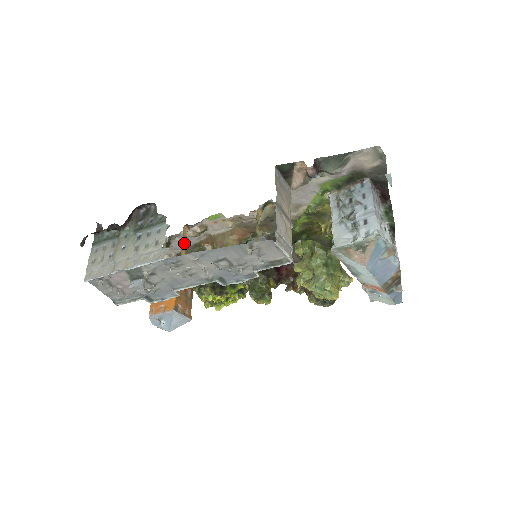
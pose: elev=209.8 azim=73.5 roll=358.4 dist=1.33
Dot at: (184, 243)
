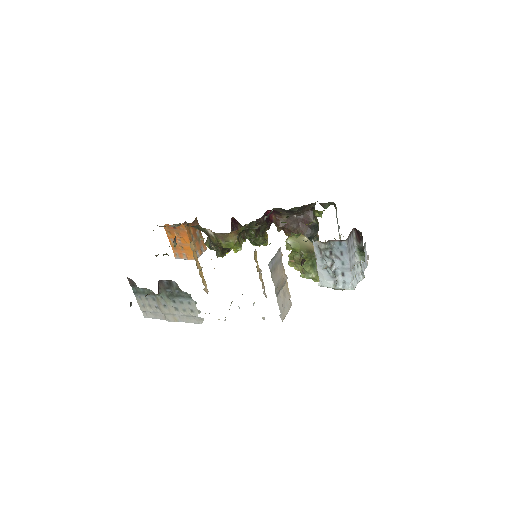
Dot at: (195, 256)
